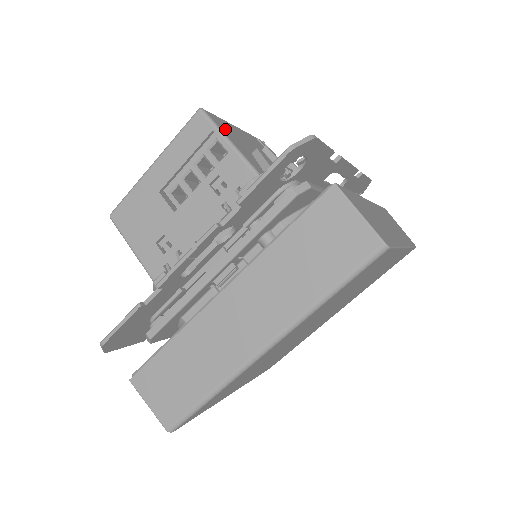
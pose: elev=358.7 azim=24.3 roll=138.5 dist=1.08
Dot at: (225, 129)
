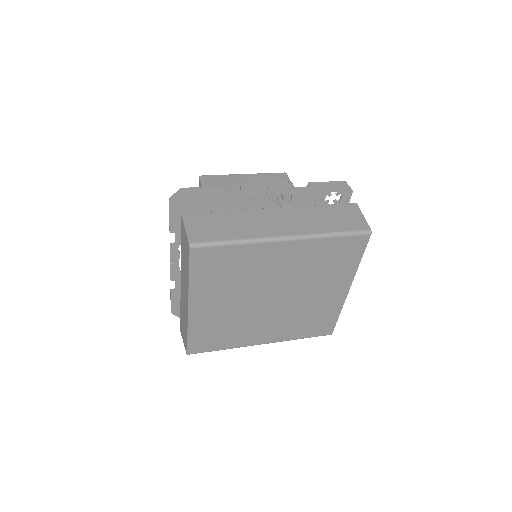
Dot at: occluded
